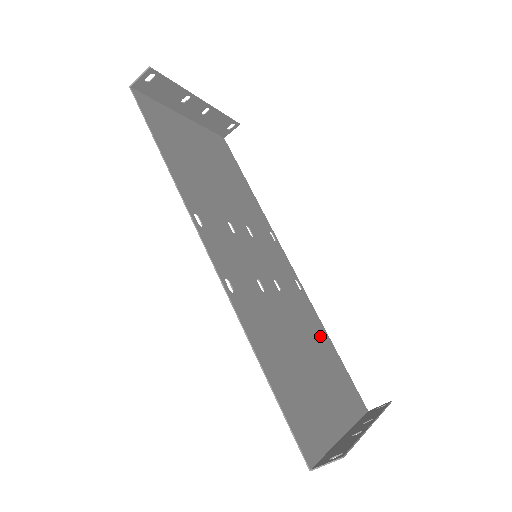
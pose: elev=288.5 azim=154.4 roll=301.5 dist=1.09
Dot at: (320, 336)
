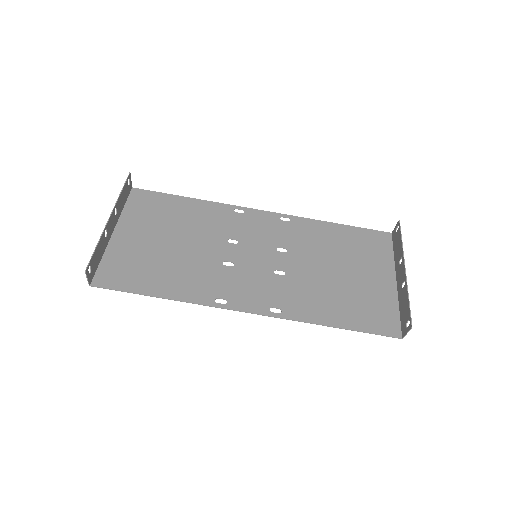
Dot at: (329, 235)
